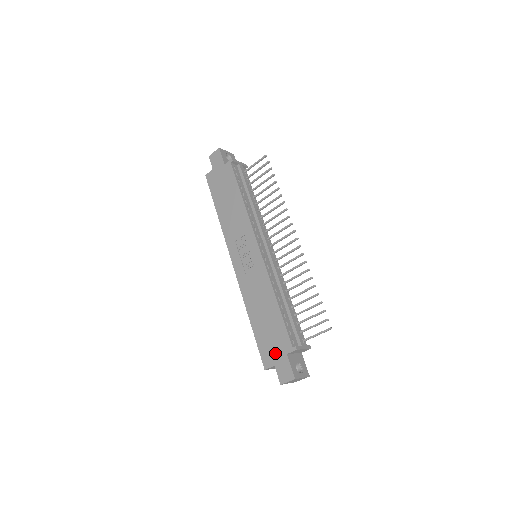
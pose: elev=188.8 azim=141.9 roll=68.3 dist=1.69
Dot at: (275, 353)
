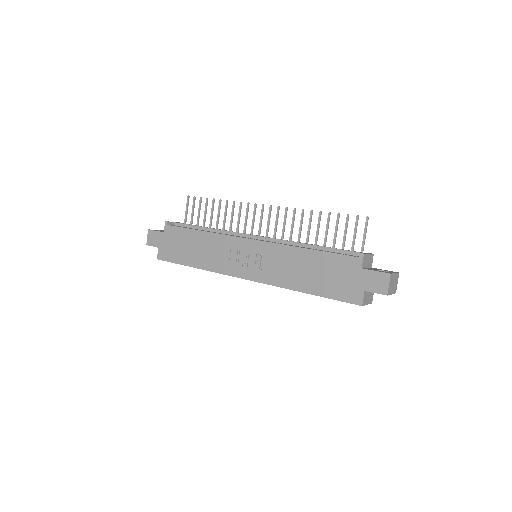
Dot at: (353, 282)
